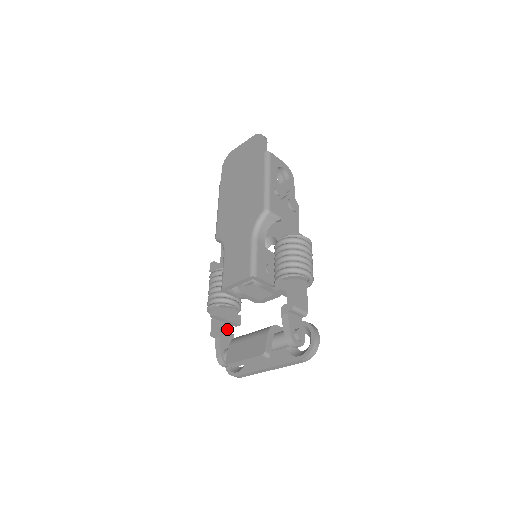
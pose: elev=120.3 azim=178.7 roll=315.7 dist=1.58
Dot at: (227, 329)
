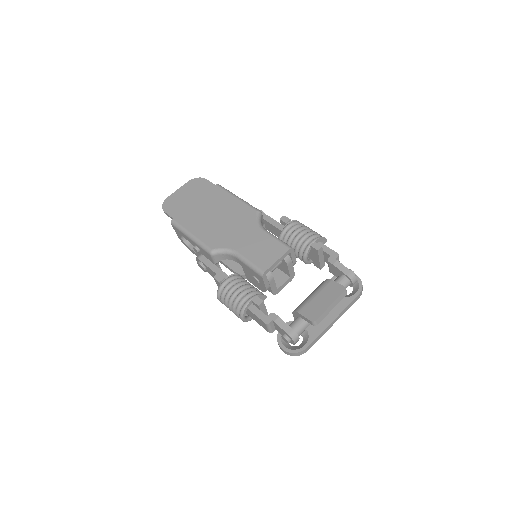
Dot at: occluded
